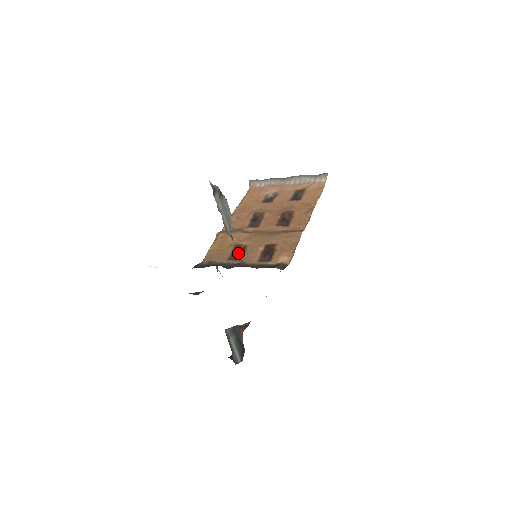
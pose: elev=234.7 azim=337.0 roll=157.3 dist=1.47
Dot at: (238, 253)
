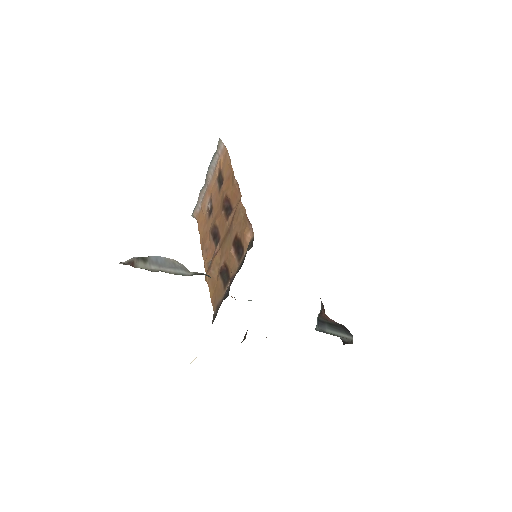
Dot at: (225, 275)
